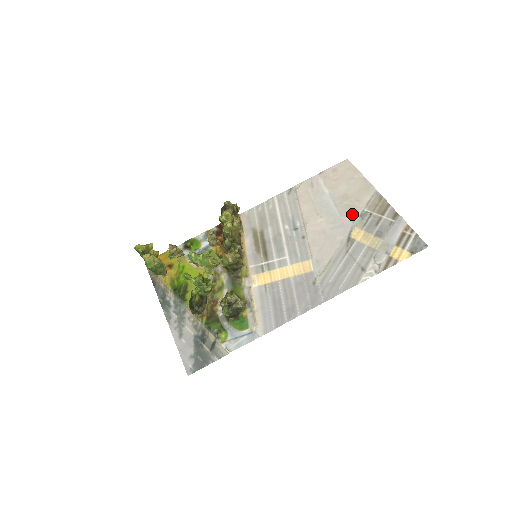
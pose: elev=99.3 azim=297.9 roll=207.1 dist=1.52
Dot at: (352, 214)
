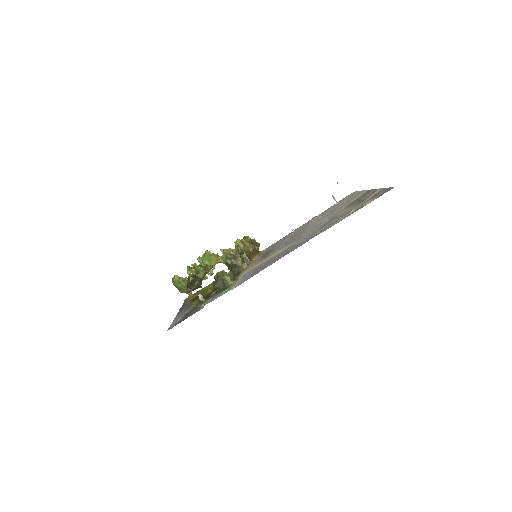
Dot at: (341, 207)
